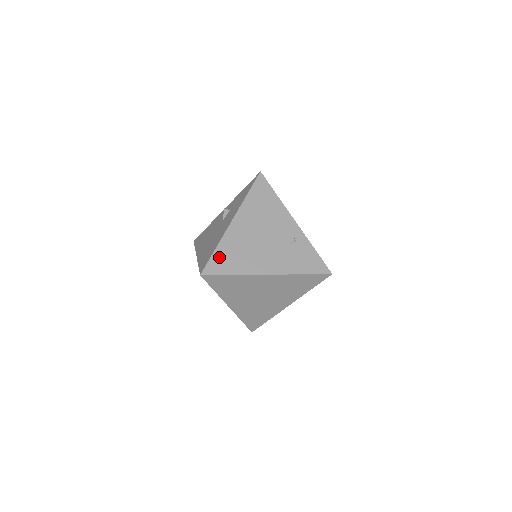
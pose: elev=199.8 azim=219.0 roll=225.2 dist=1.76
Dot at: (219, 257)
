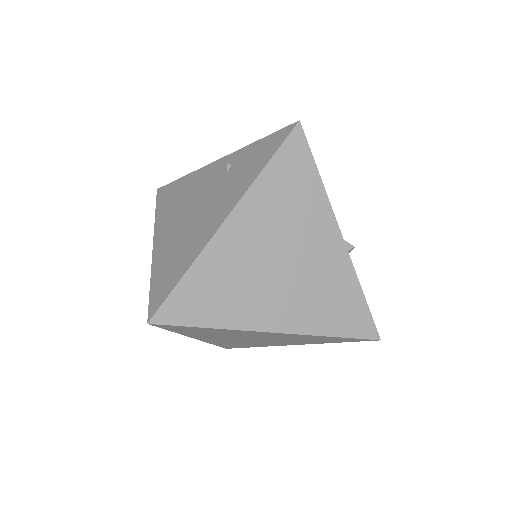
Dot at: (158, 282)
